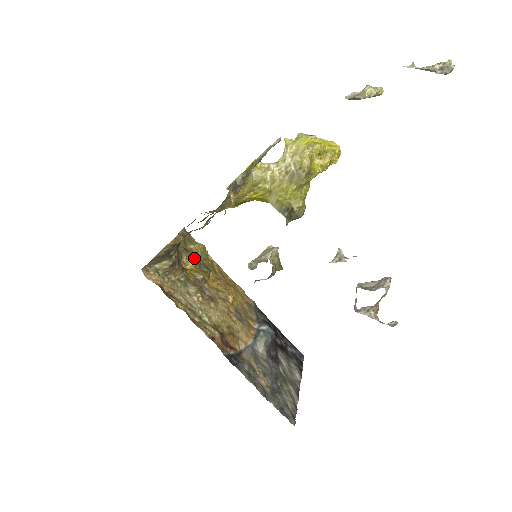
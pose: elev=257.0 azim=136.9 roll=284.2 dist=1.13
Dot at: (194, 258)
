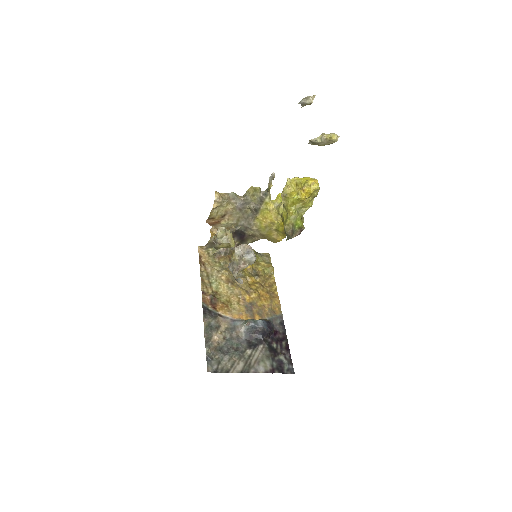
Dot at: (251, 265)
